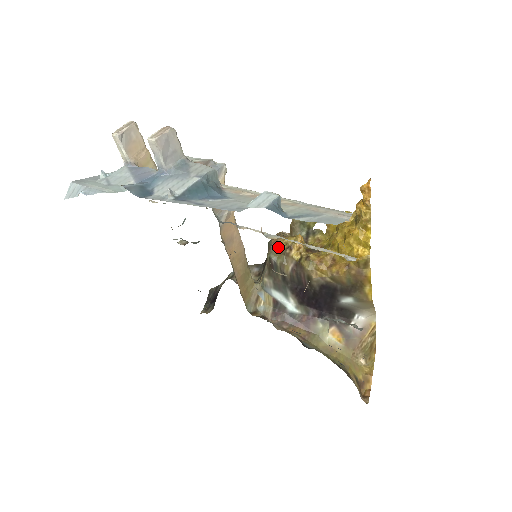
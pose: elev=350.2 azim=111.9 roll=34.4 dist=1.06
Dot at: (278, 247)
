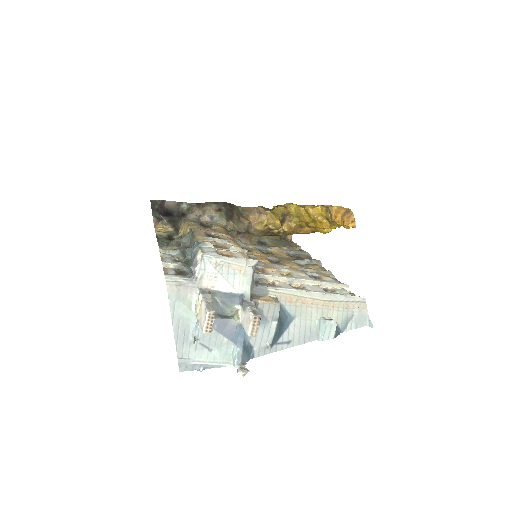
Dot at: (260, 228)
